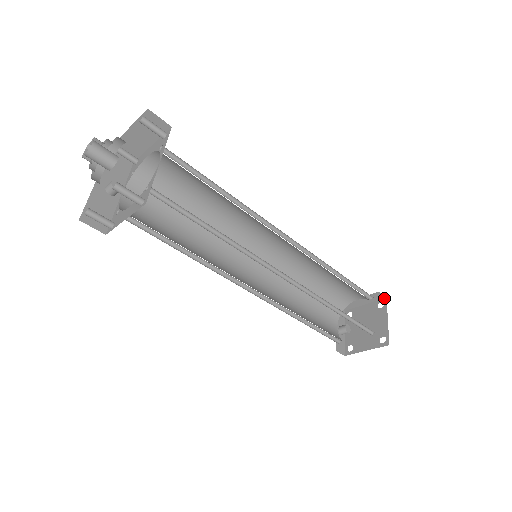
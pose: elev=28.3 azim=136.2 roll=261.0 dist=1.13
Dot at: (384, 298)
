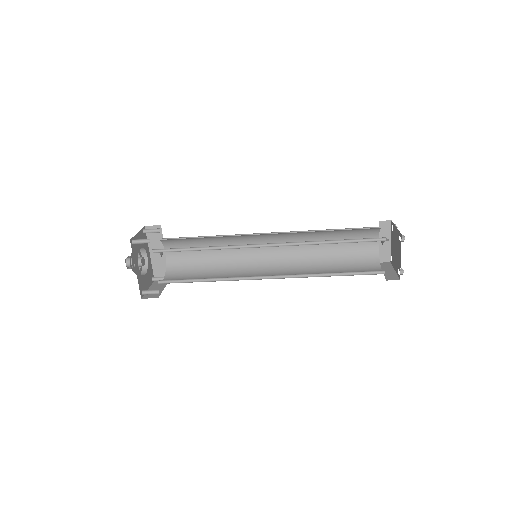
Dot at: (400, 234)
